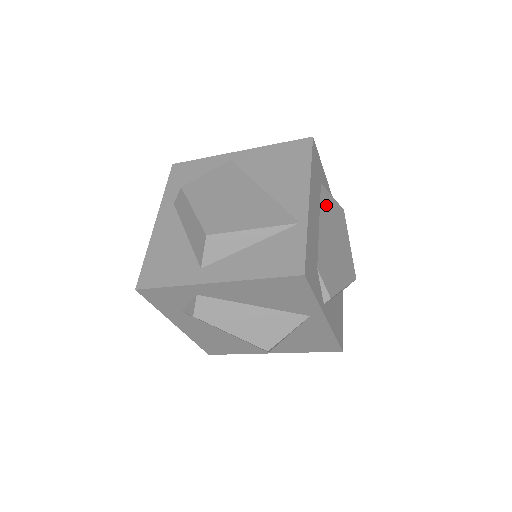
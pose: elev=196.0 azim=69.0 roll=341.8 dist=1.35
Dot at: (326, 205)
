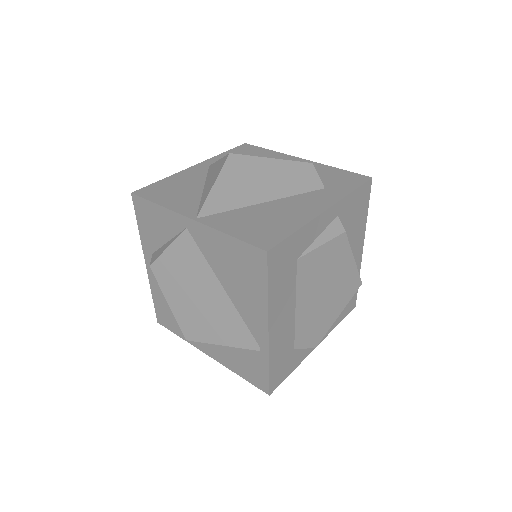
Dot at: (308, 272)
